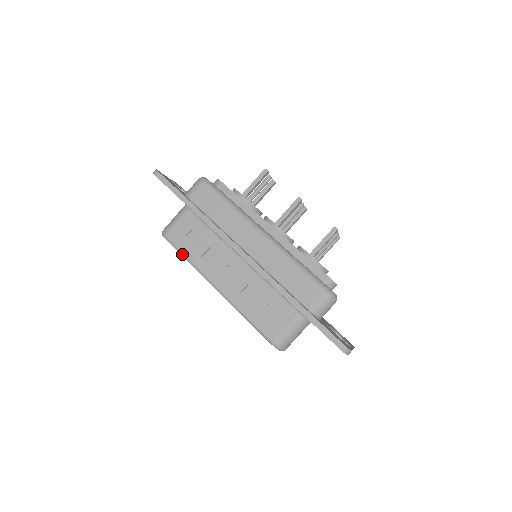
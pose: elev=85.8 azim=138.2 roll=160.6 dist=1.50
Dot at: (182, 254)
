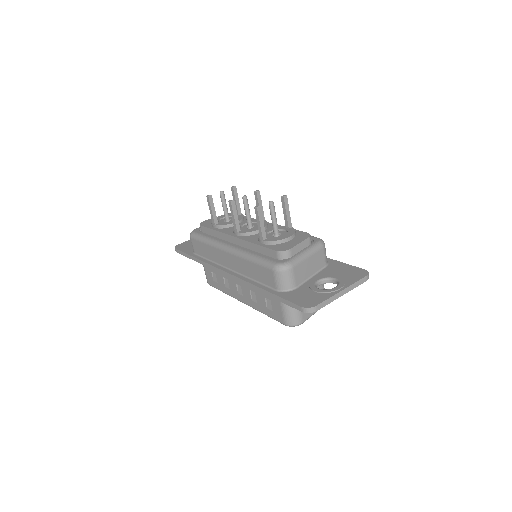
Dot at: (220, 290)
